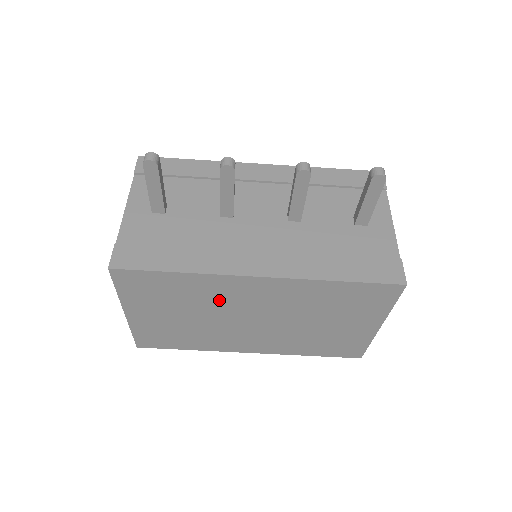
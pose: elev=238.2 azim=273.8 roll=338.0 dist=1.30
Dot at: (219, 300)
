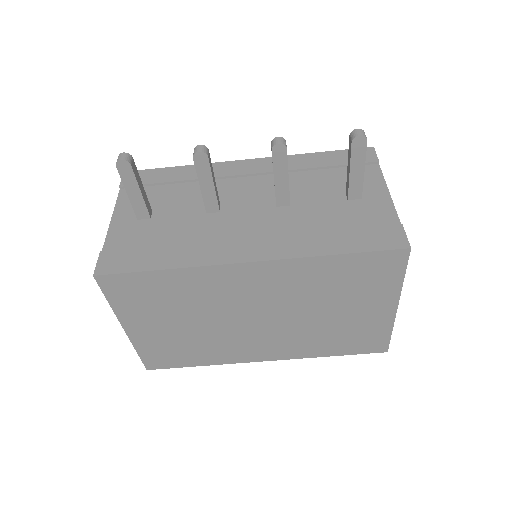
Dot at: (215, 298)
